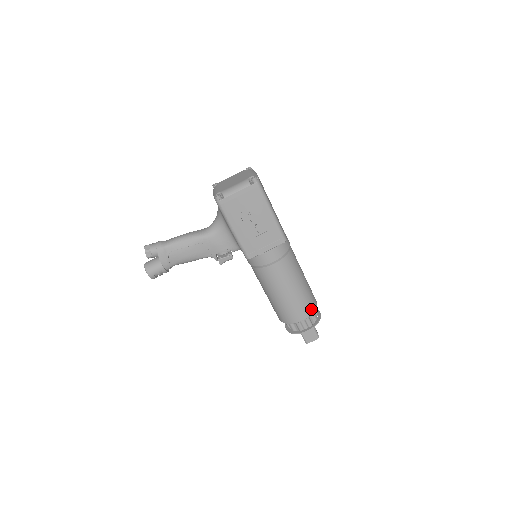
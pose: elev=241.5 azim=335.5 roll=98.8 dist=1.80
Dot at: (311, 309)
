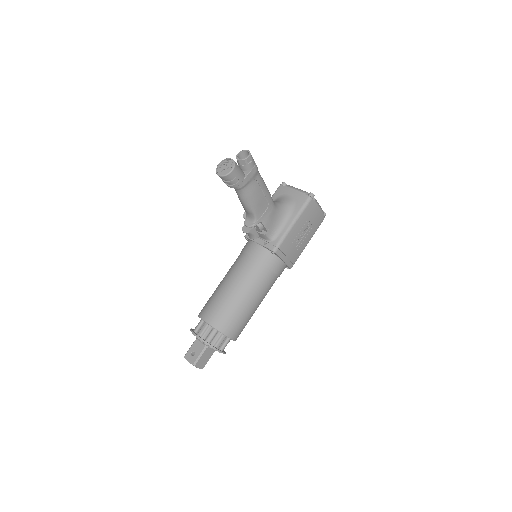
Dot at: occluded
